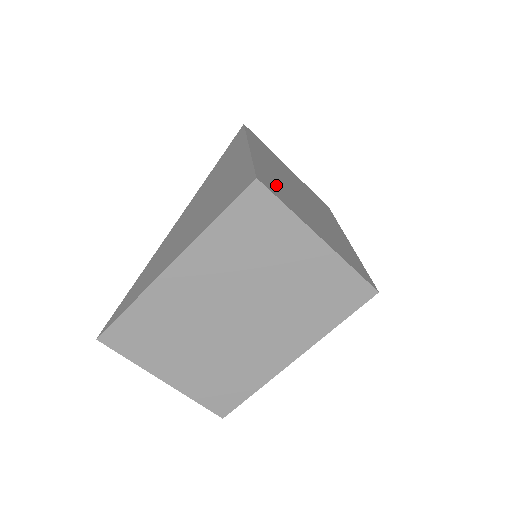
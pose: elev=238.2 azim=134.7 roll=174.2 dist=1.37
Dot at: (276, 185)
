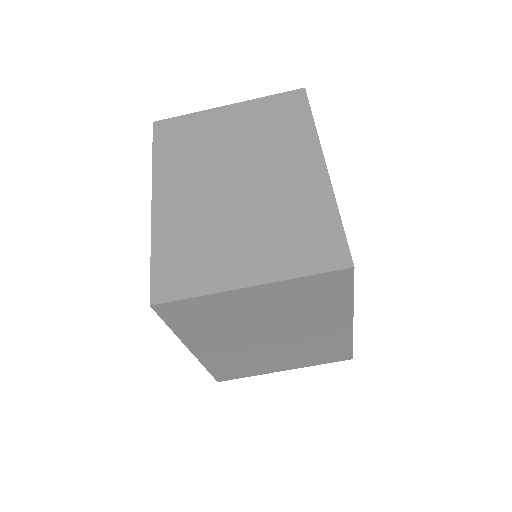
Dot at: (184, 254)
